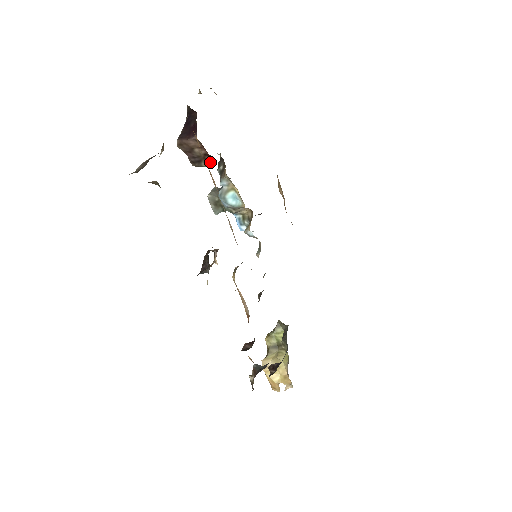
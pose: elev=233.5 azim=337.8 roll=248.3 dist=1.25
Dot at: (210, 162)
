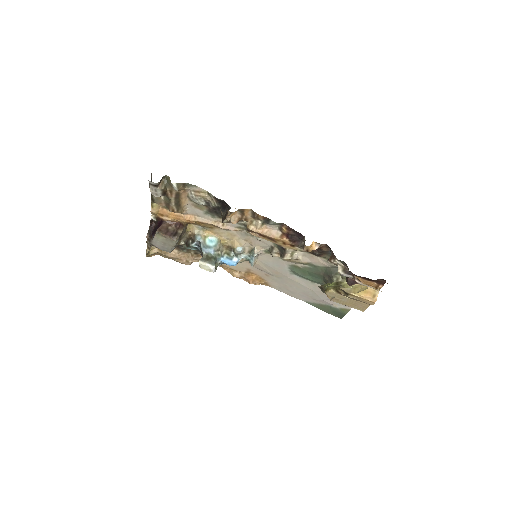
Dot at: (181, 227)
